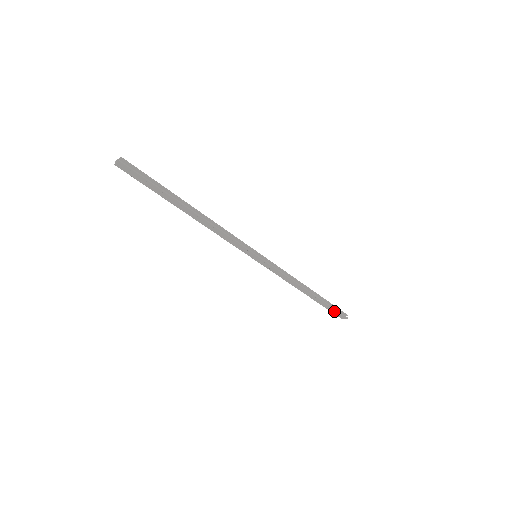
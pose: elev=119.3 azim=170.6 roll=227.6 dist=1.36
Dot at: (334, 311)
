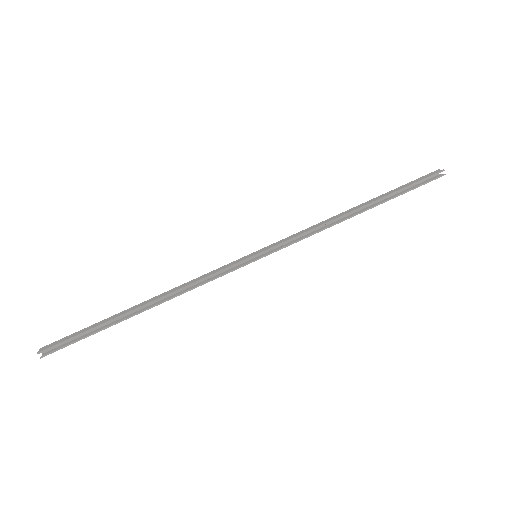
Dot at: (417, 186)
